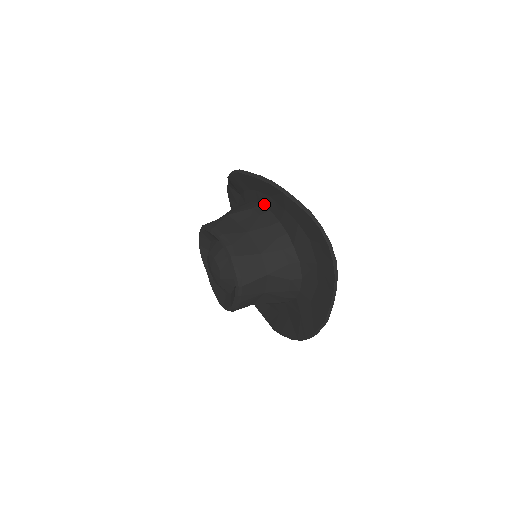
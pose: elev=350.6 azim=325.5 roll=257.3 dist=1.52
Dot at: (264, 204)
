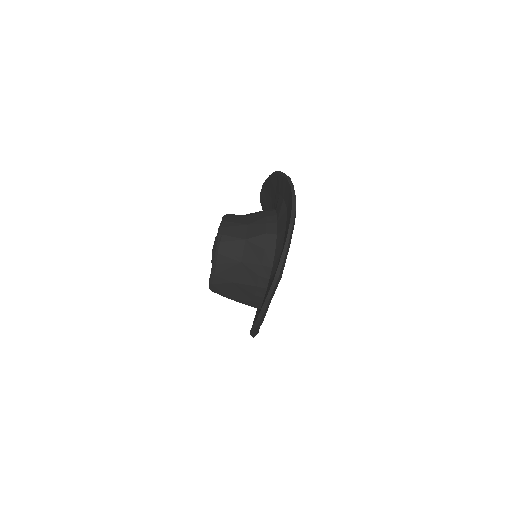
Dot at: (274, 208)
